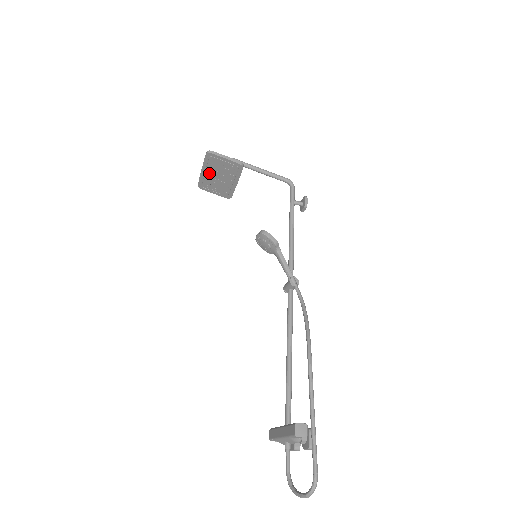
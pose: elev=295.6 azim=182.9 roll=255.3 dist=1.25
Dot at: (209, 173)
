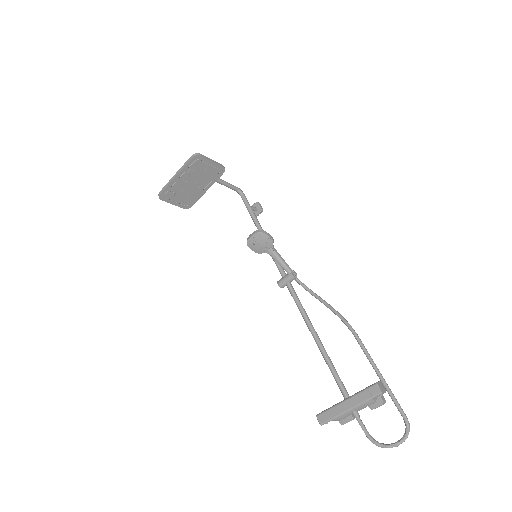
Dot at: (183, 179)
